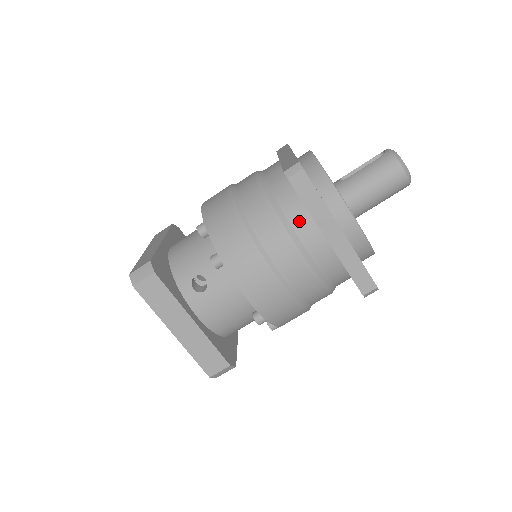
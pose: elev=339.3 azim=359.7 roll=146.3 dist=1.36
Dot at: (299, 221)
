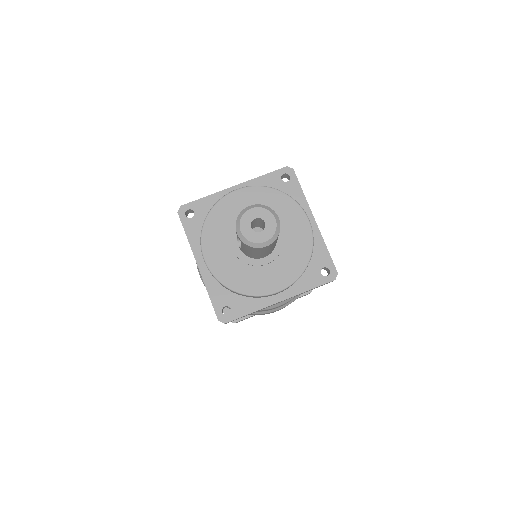
Dot at: occluded
